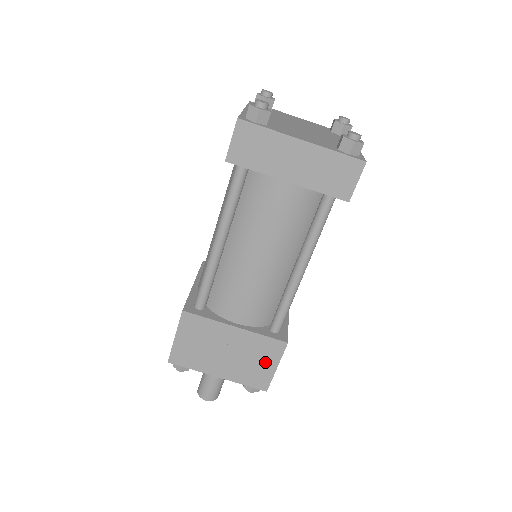
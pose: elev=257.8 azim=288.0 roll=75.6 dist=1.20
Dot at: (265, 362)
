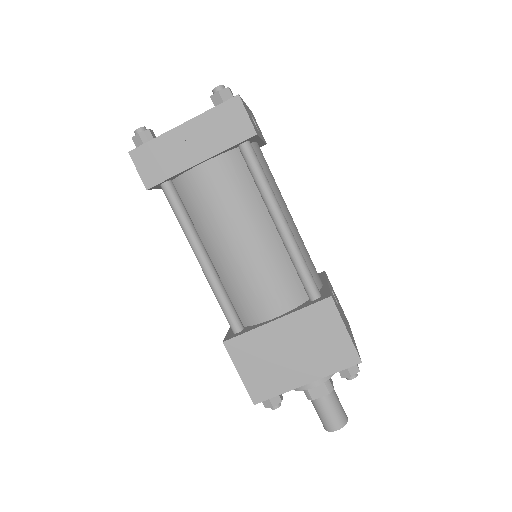
Dot at: (331, 333)
